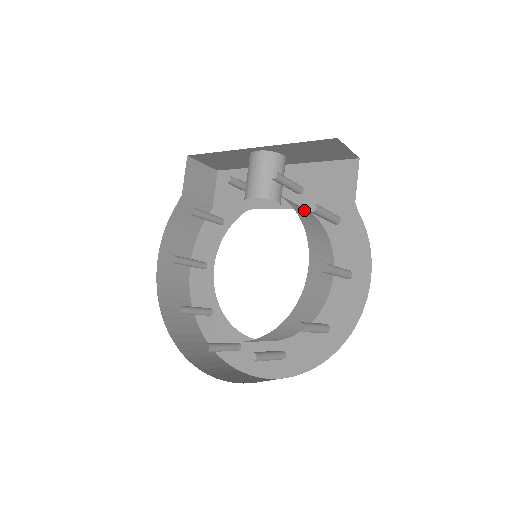
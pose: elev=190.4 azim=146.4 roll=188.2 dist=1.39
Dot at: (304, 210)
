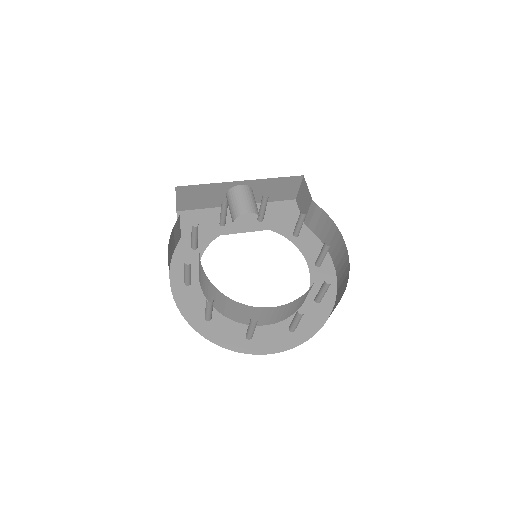
Dot at: occluded
